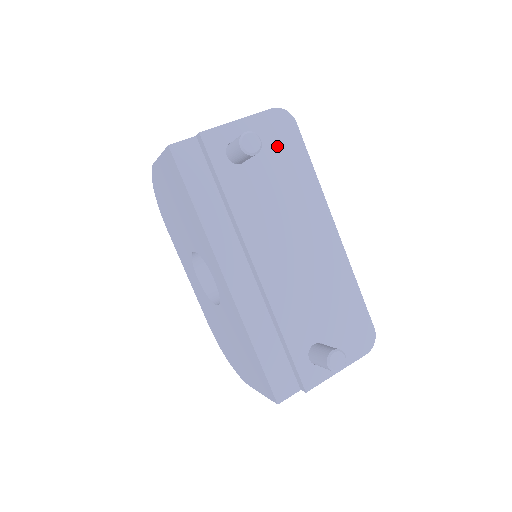
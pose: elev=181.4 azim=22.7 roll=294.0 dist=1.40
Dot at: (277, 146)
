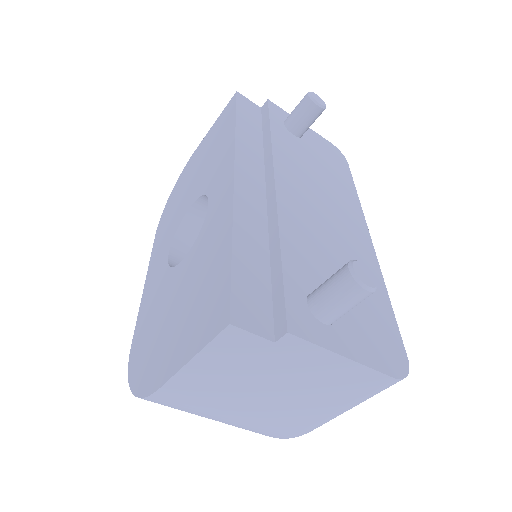
Dot at: (328, 156)
